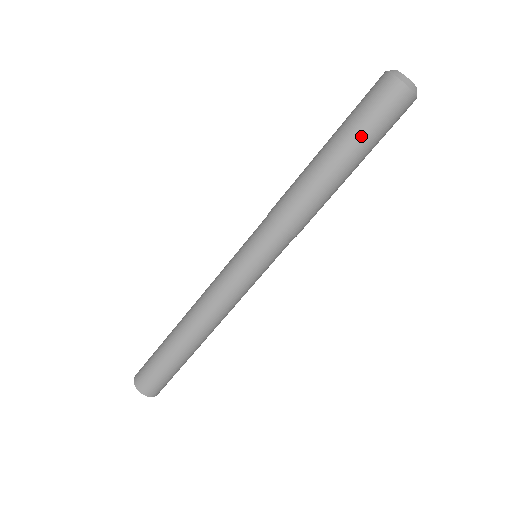
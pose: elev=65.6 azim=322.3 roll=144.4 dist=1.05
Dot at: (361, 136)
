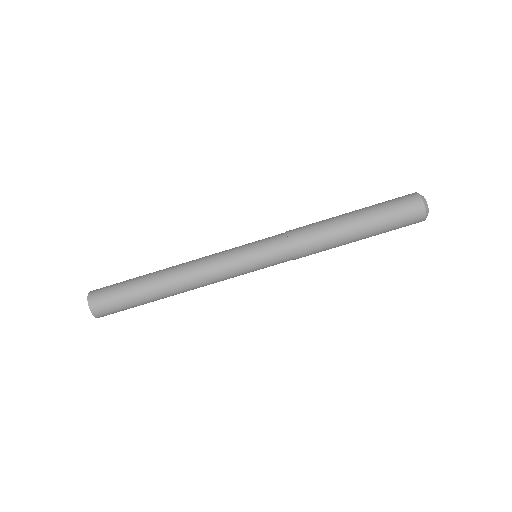
Dot at: (382, 231)
